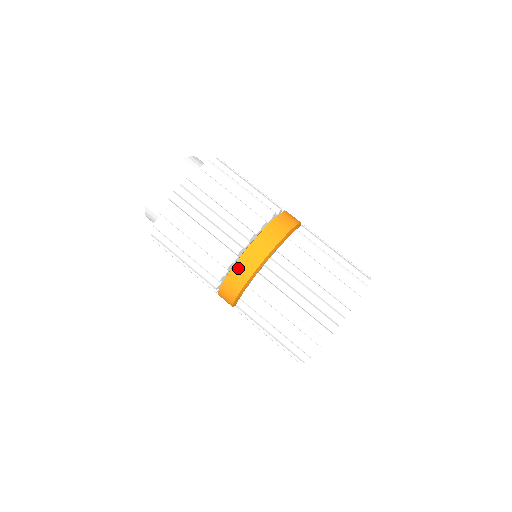
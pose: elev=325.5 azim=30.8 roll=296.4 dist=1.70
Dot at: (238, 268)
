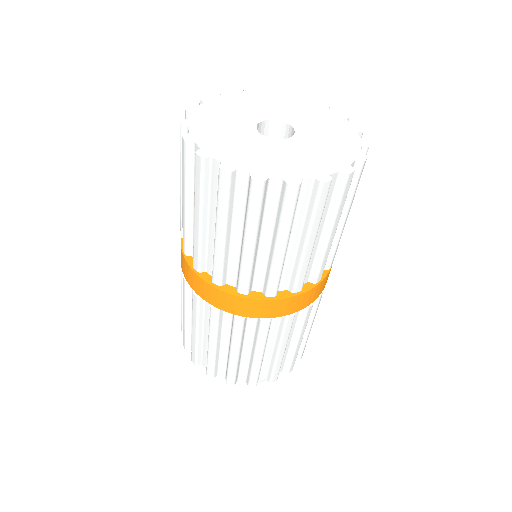
Dot at: occluded
